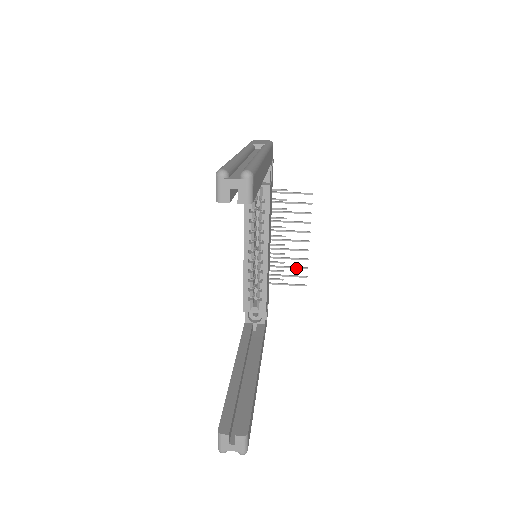
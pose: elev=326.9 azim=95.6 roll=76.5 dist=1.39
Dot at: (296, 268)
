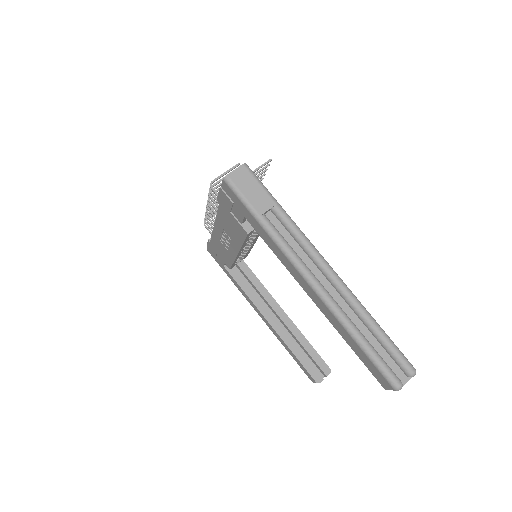
Dot at: occluded
